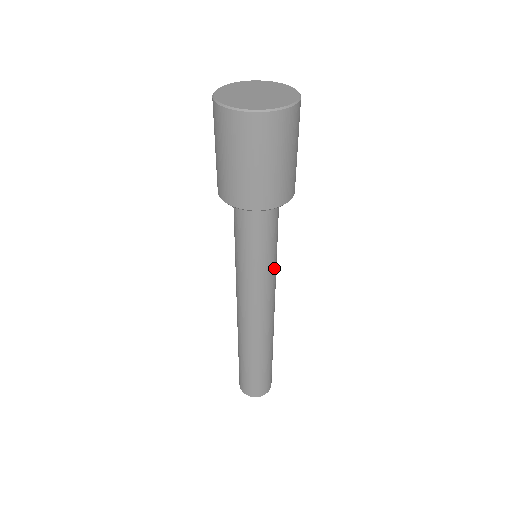
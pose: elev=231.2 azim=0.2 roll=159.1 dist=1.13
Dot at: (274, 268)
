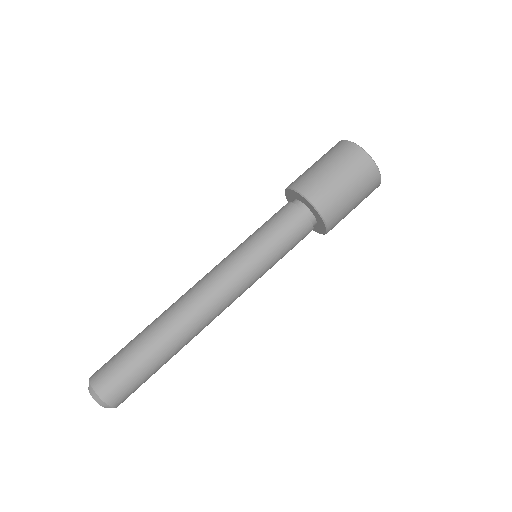
Dot at: (263, 274)
